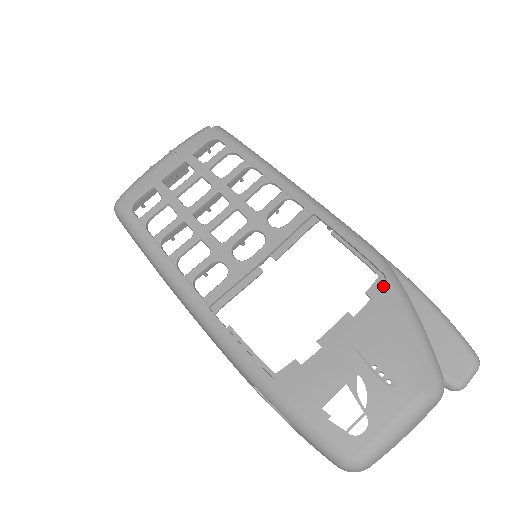
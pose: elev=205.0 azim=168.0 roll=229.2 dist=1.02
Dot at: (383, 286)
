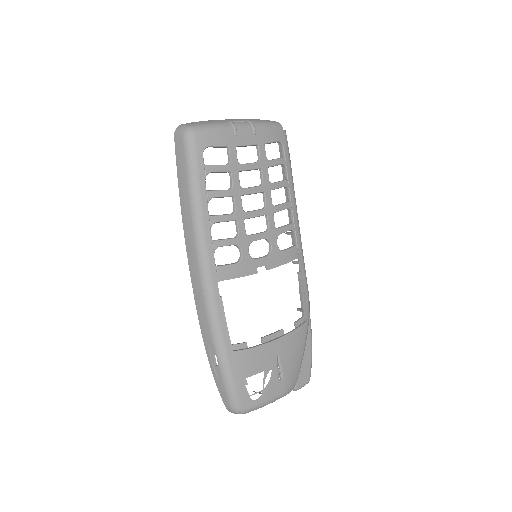
Dot at: (304, 324)
